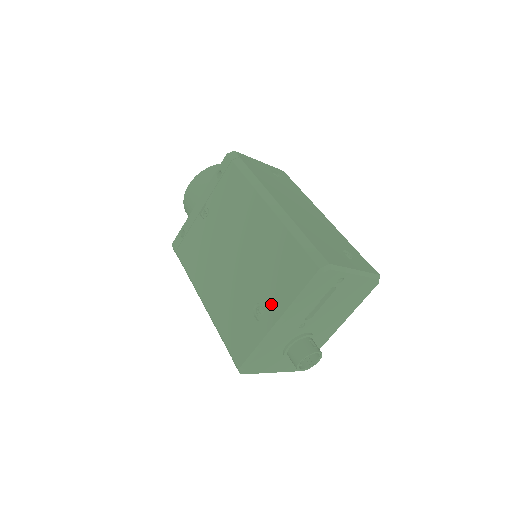
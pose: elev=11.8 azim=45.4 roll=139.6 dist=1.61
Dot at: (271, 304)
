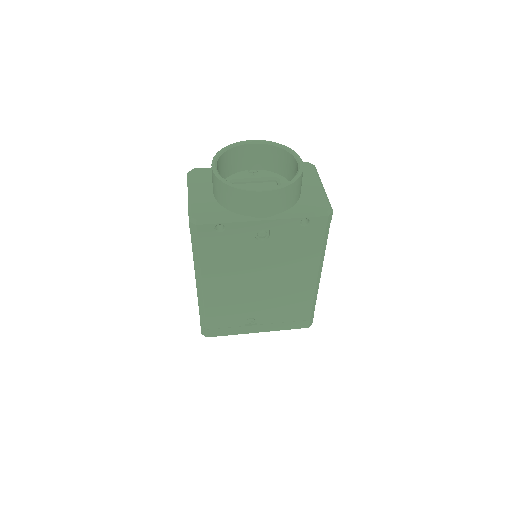
Dot at: (264, 324)
